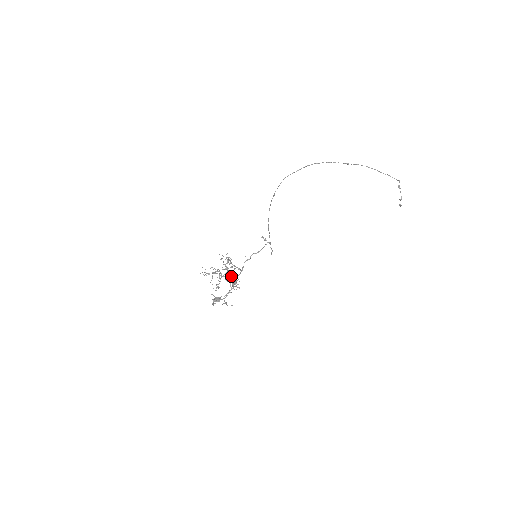
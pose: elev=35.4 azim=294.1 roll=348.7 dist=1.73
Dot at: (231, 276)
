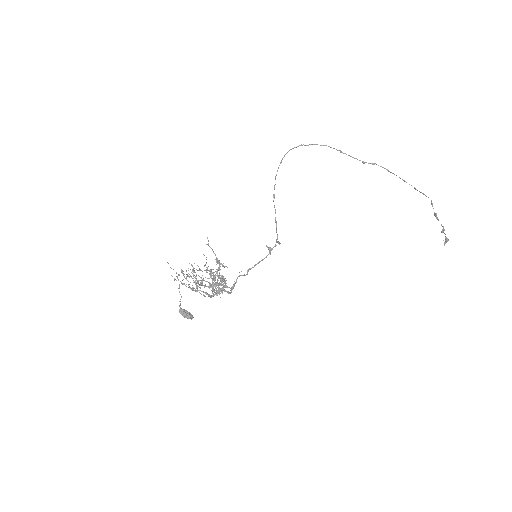
Dot at: occluded
